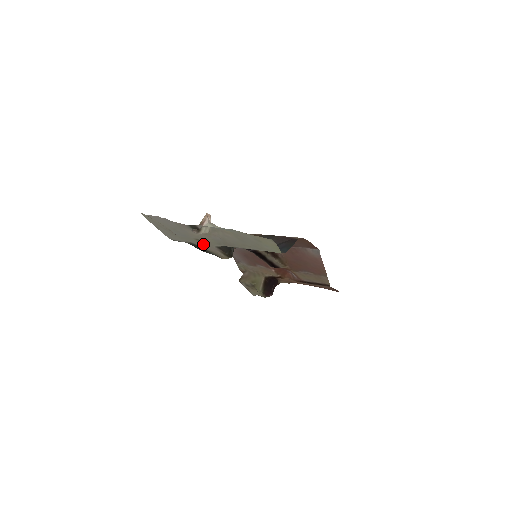
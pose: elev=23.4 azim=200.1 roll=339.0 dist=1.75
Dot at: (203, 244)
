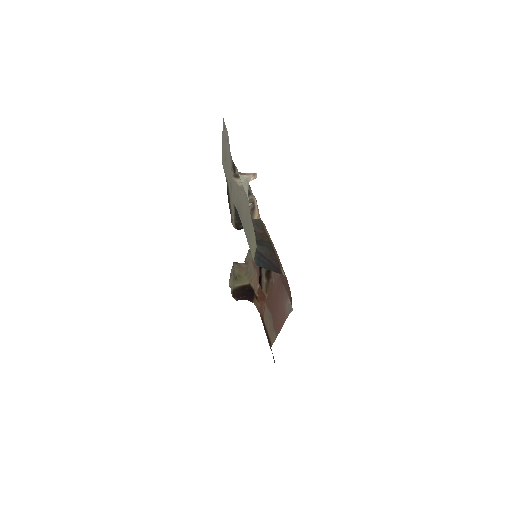
Dot at: (231, 193)
